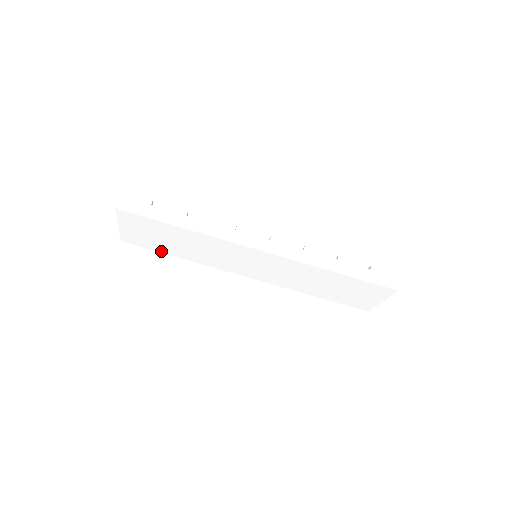
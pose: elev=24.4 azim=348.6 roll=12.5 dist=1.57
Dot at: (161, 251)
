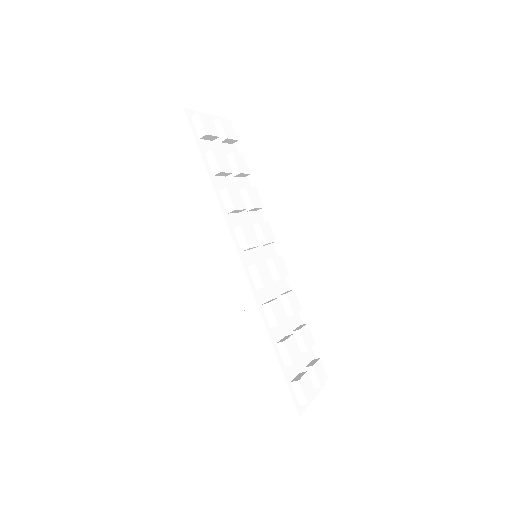
Dot at: occluded
